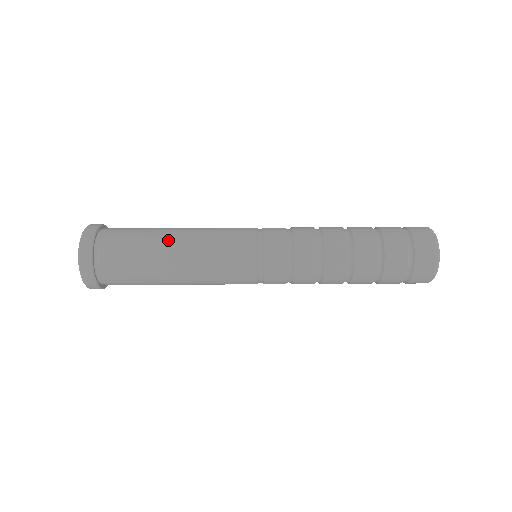
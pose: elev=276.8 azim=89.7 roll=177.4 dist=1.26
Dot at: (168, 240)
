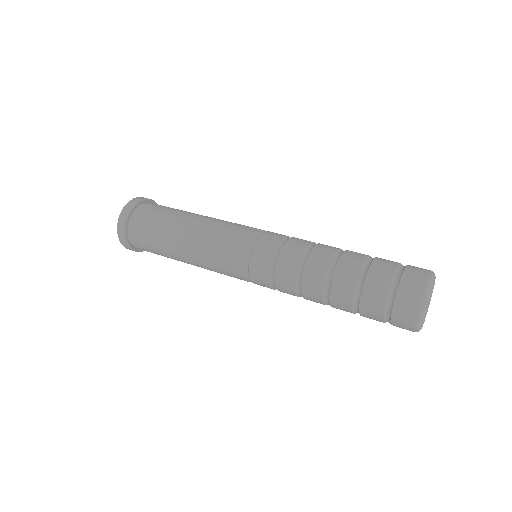
Dot at: occluded
